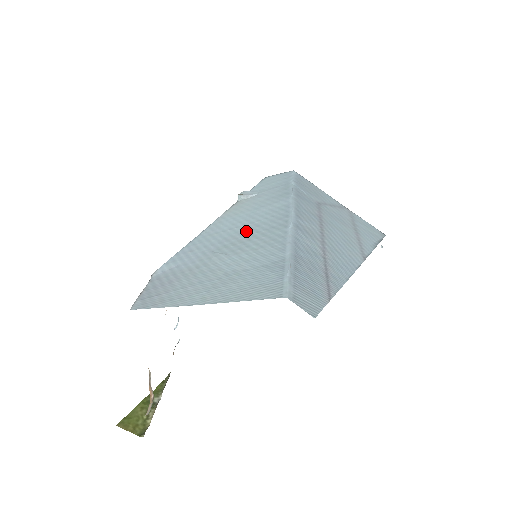
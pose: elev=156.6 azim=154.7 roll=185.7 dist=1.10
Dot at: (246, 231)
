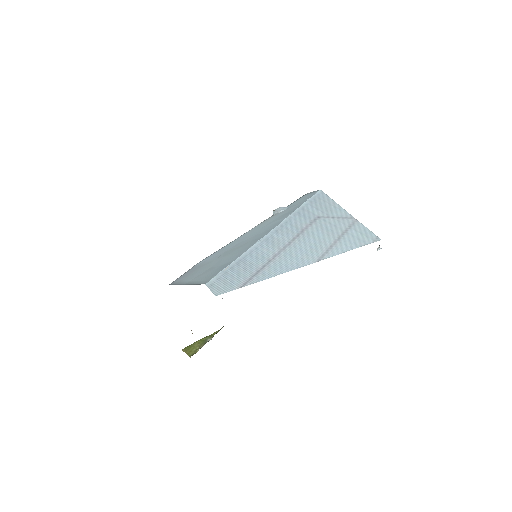
Dot at: (247, 240)
